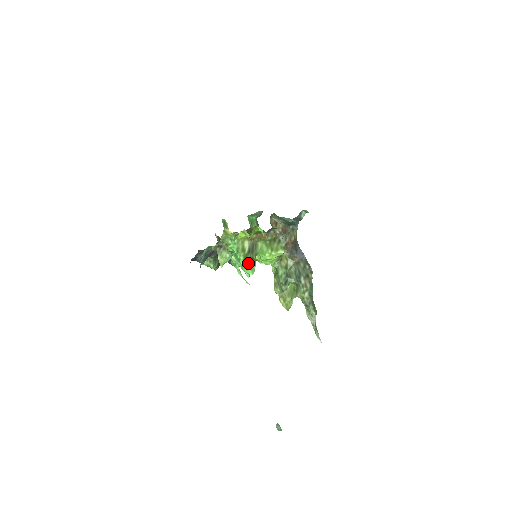
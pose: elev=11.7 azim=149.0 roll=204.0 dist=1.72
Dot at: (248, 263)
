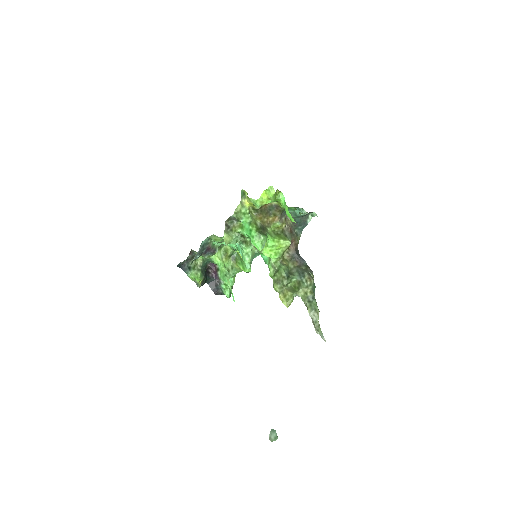
Dot at: (260, 234)
